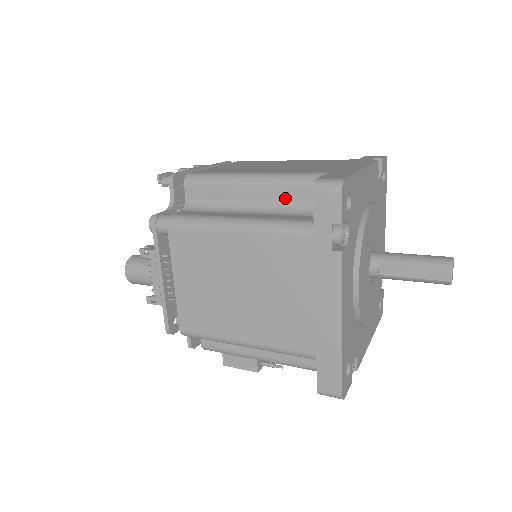
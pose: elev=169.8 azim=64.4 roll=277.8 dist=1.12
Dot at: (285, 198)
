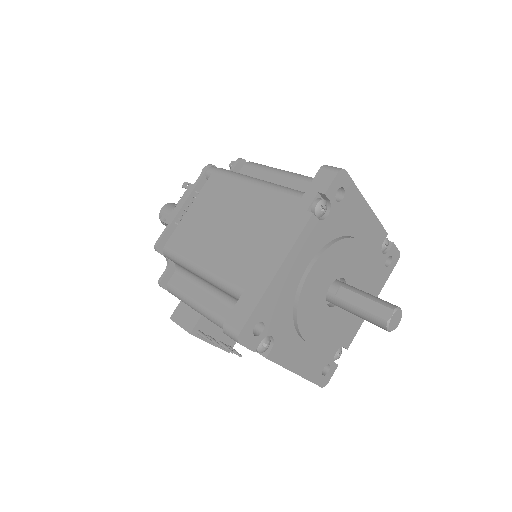
Dot at: (301, 189)
